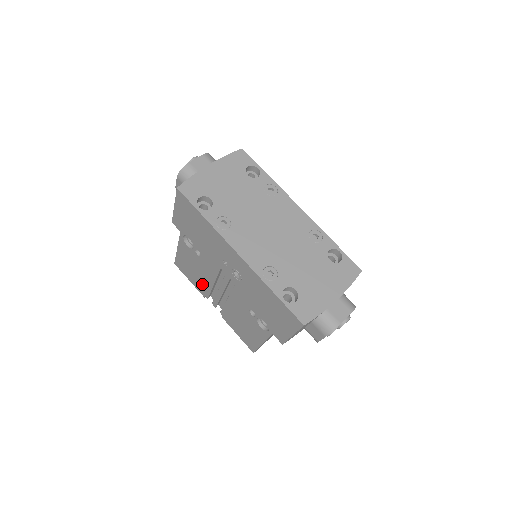
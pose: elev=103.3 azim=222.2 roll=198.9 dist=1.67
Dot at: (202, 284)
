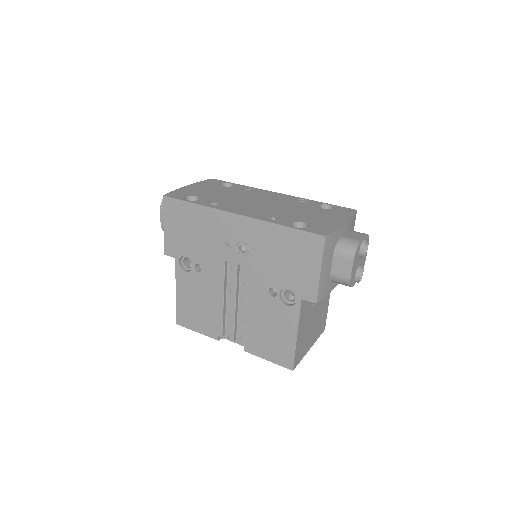
Dot at: (211, 318)
